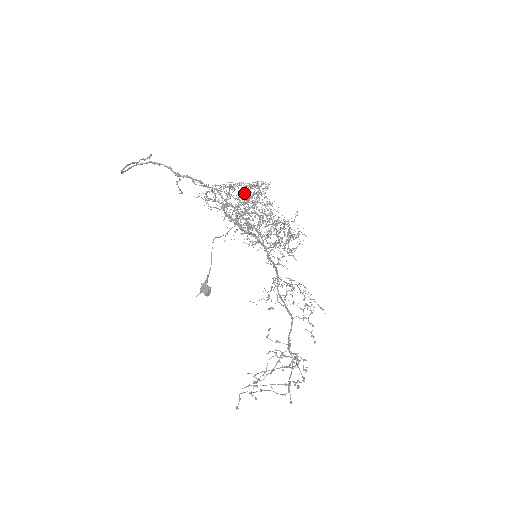
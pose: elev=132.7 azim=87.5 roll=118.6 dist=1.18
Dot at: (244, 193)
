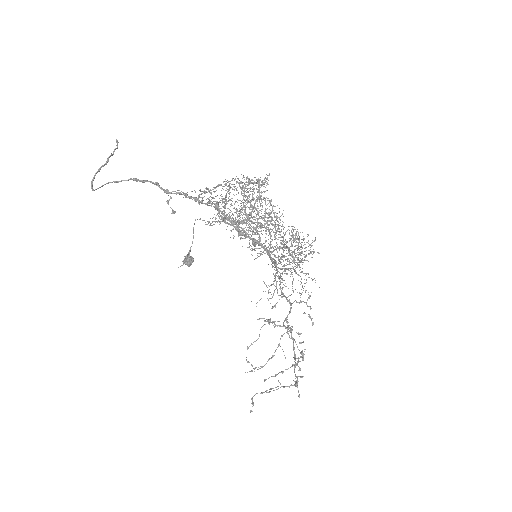
Dot at: (245, 200)
